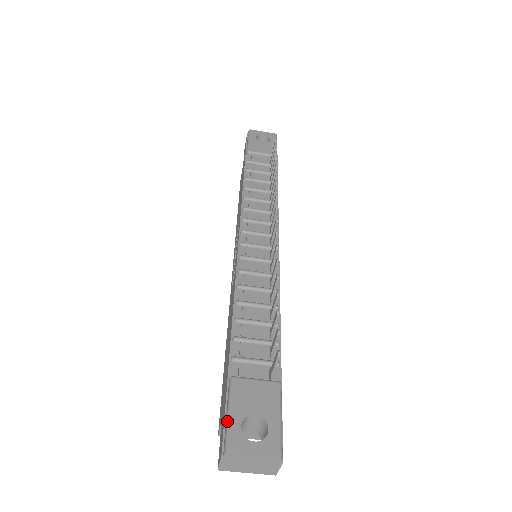
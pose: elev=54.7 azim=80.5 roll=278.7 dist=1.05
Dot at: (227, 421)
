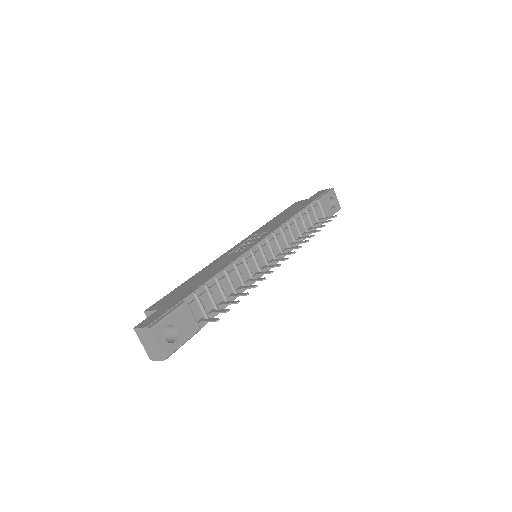
Dot at: (165, 317)
